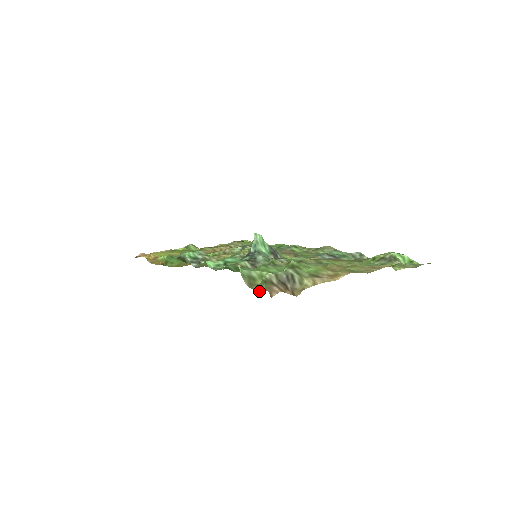
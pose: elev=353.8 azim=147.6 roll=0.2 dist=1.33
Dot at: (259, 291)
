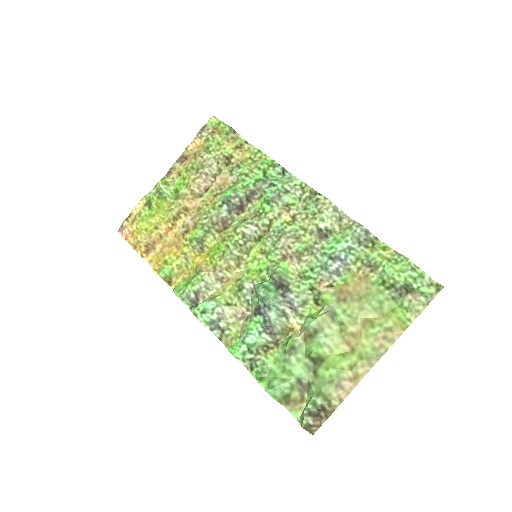
Dot at: (297, 410)
